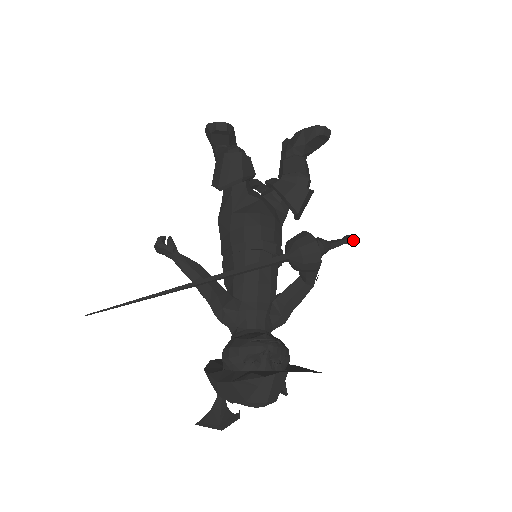
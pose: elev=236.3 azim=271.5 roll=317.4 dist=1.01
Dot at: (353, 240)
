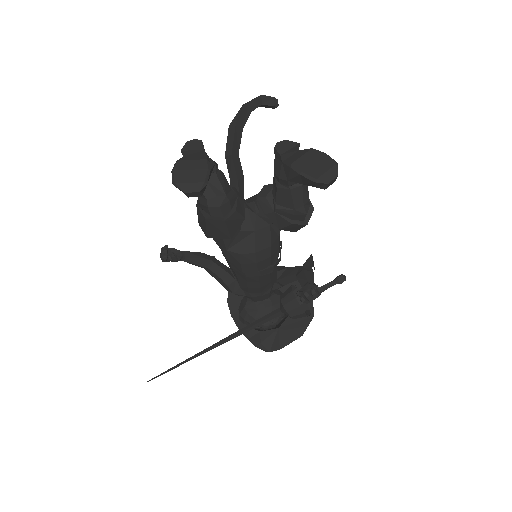
Dot at: (345, 280)
